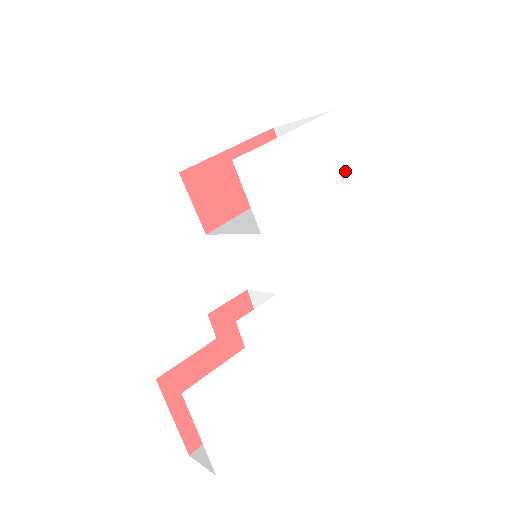
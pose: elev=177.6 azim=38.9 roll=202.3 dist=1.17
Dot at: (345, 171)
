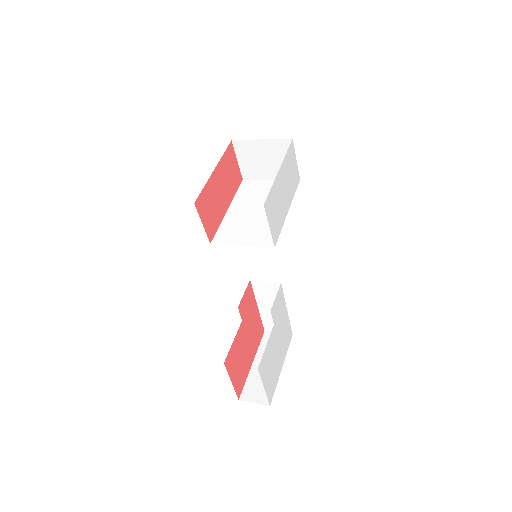
Dot at: (298, 179)
